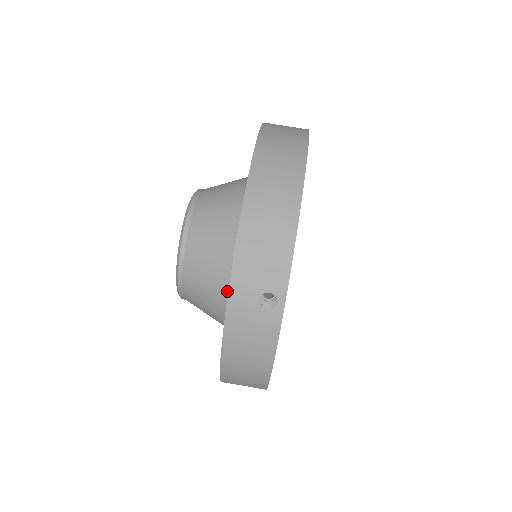
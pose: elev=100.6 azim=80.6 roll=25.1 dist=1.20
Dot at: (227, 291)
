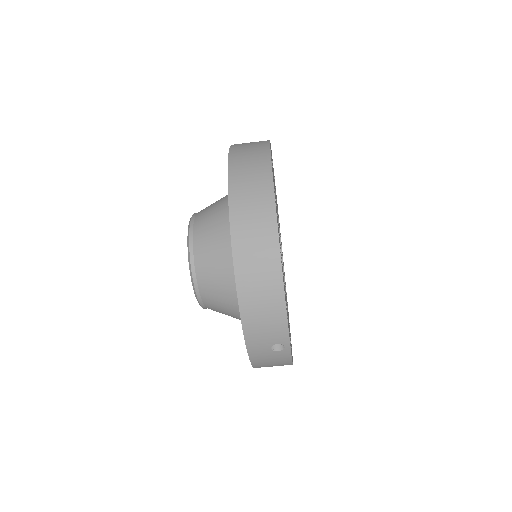
Dot at: occluded
